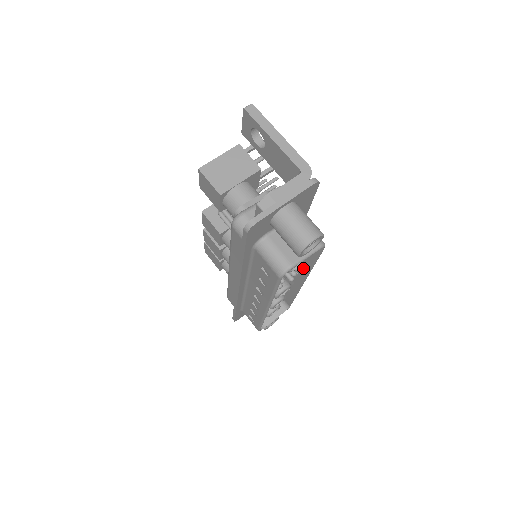
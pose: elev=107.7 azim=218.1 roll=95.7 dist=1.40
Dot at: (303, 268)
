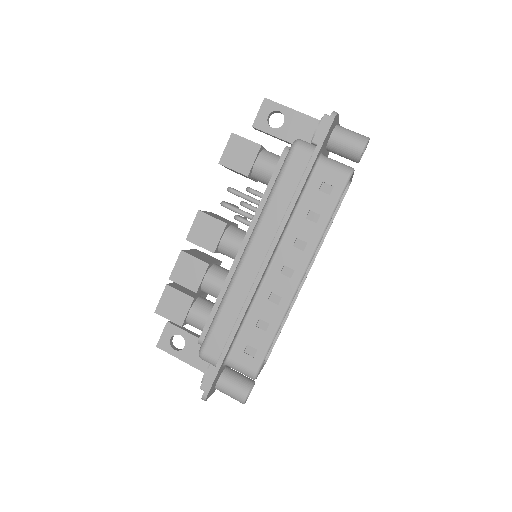
Dot at: occluded
